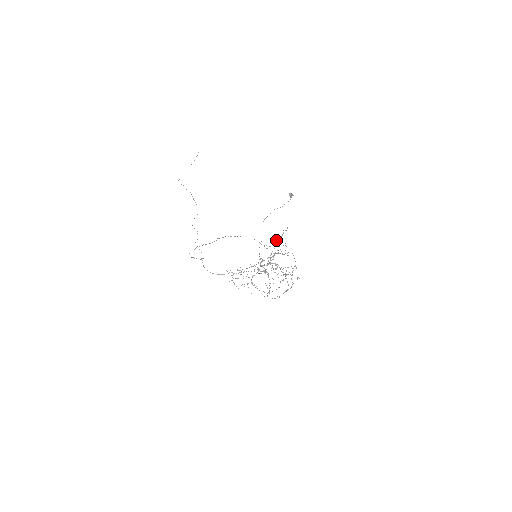
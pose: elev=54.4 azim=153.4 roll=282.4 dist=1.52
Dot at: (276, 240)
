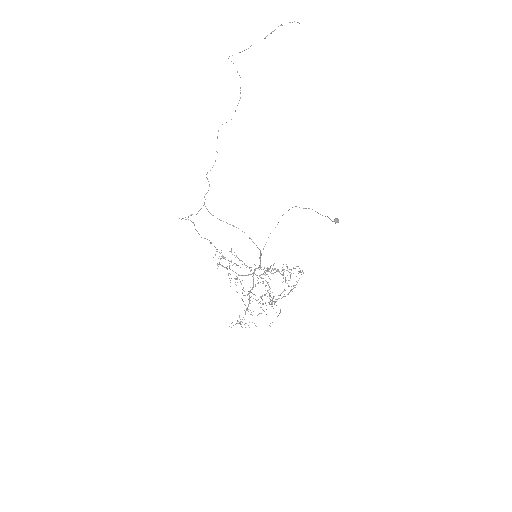
Dot at: occluded
